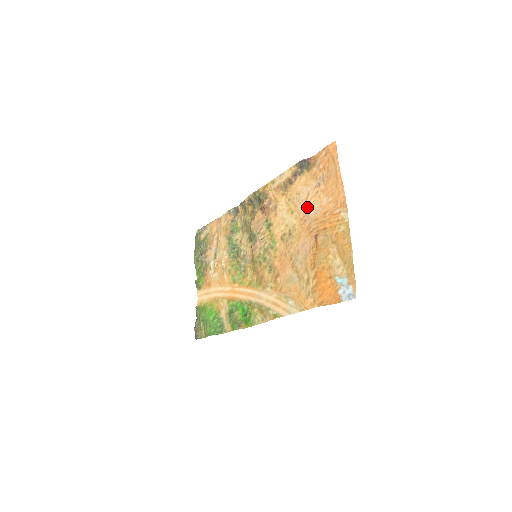
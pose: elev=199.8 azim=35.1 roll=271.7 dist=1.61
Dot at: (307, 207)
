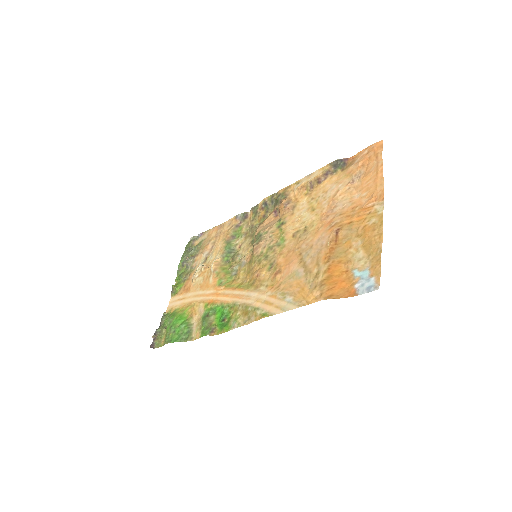
Dot at: (333, 203)
